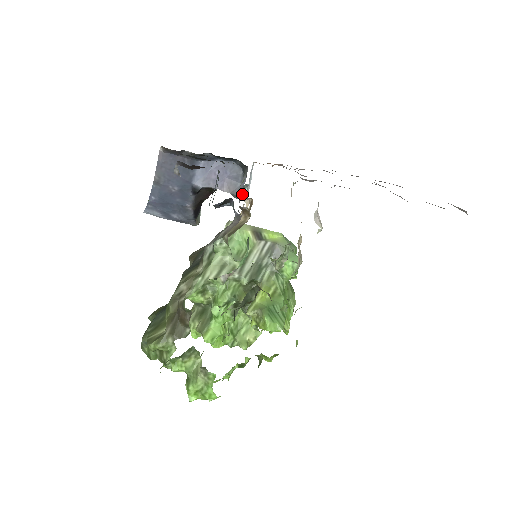
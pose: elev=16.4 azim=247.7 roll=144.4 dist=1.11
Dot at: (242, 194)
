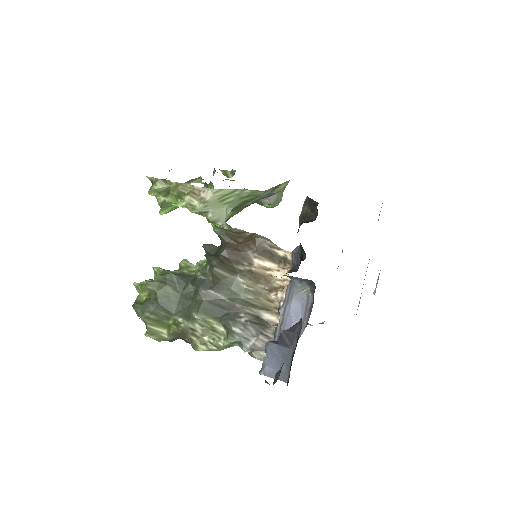
Dot at: (292, 280)
